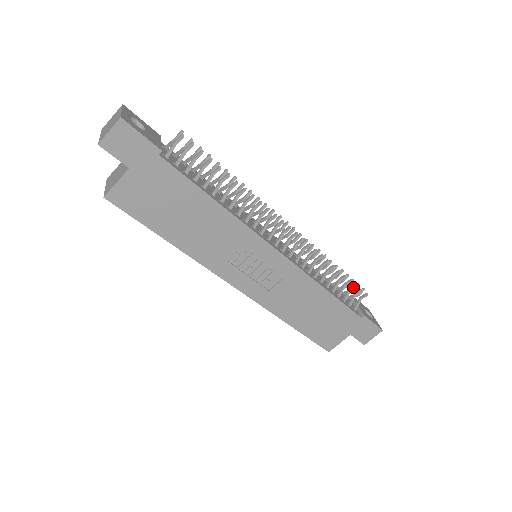
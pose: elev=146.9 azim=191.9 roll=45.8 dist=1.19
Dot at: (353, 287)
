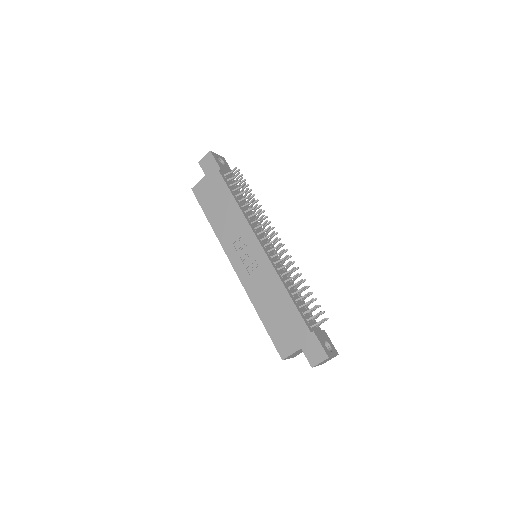
Dot at: (314, 306)
